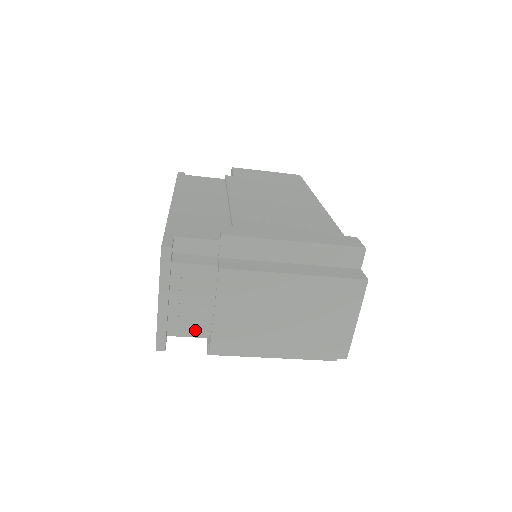
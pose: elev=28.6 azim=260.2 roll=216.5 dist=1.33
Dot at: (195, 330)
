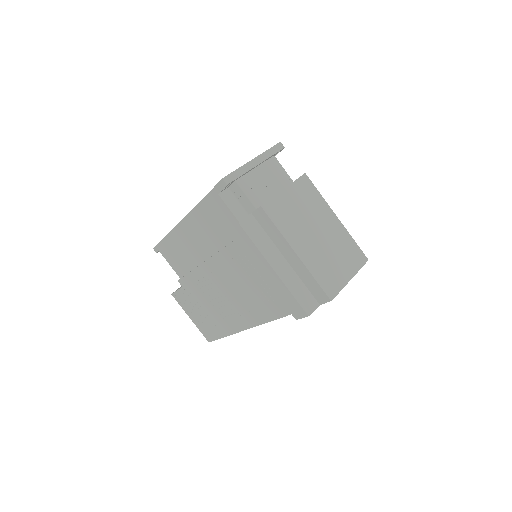
Dot at: (252, 197)
